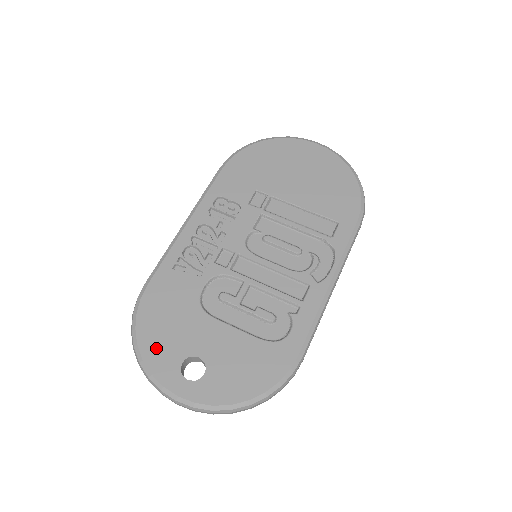
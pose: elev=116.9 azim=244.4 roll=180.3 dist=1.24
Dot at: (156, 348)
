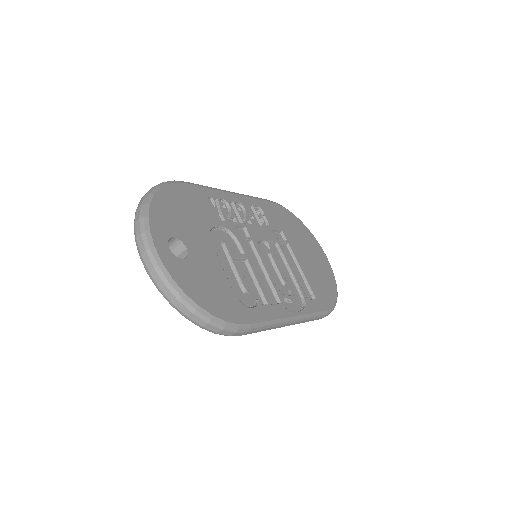
Dot at: (164, 211)
